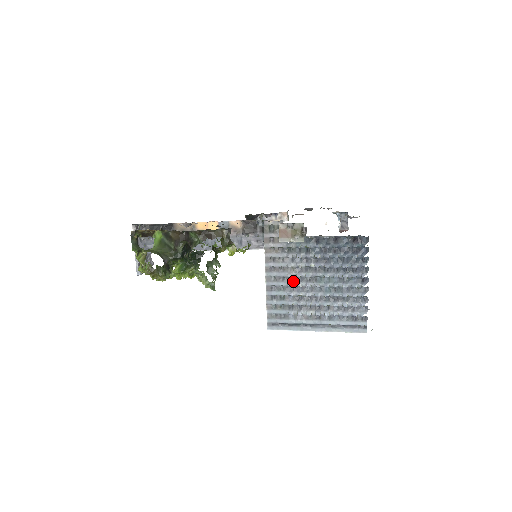
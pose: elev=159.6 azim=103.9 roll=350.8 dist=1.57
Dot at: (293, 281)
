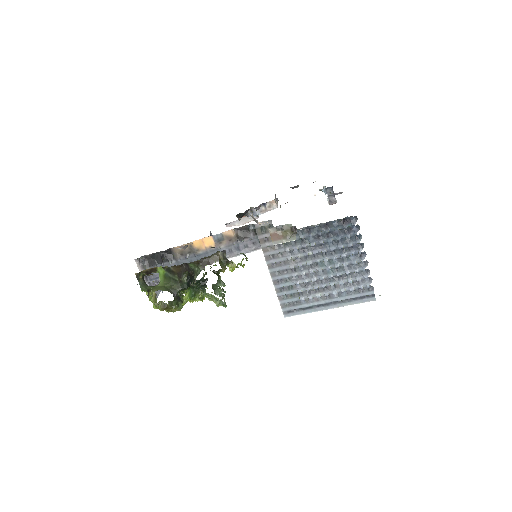
Dot at: (296, 271)
